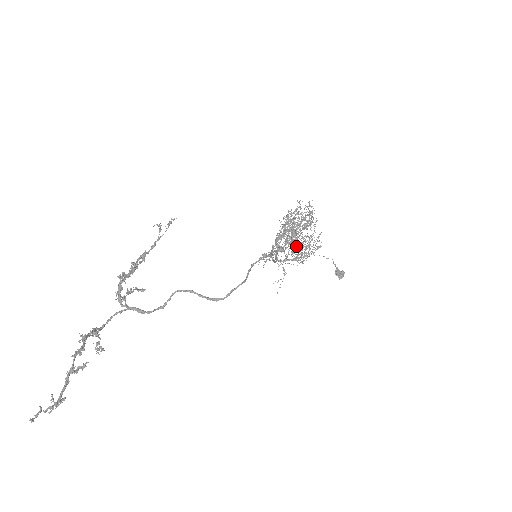
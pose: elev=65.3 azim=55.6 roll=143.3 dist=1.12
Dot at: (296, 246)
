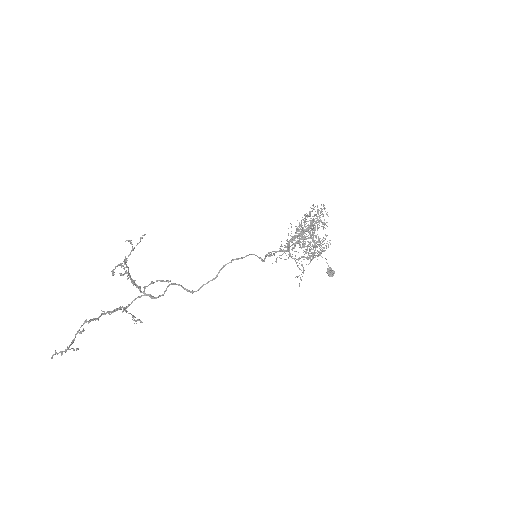
Dot at: (300, 246)
